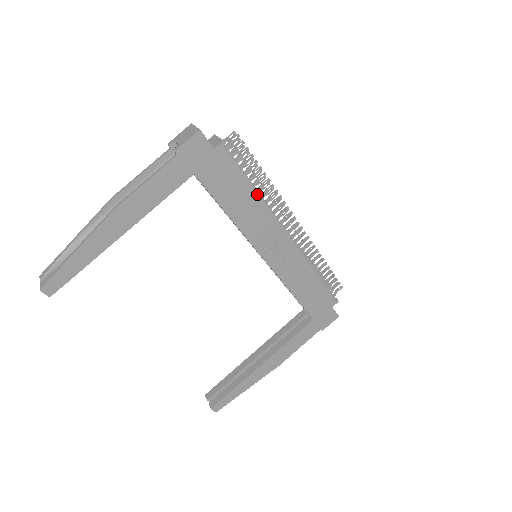
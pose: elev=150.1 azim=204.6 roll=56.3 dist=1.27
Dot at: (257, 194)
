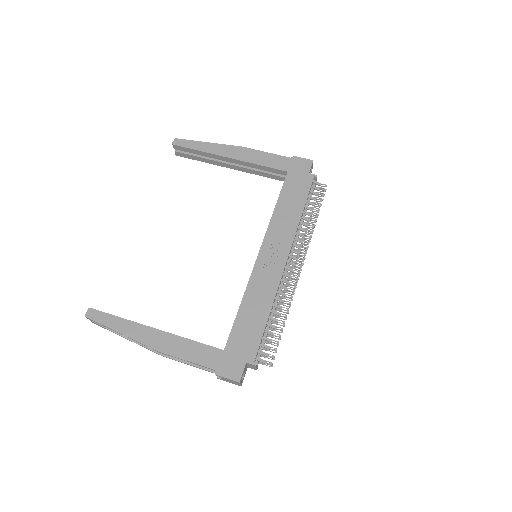
Dot at: (301, 215)
